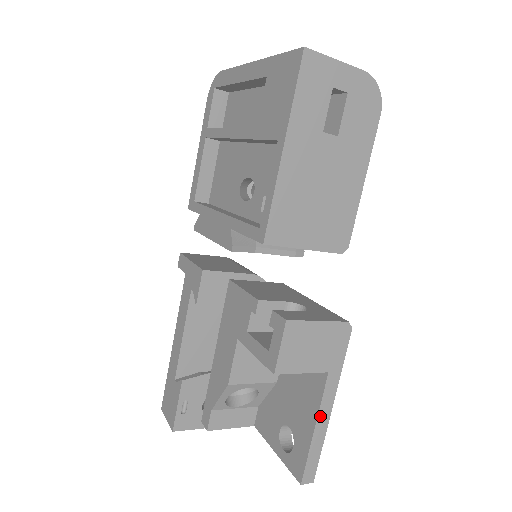
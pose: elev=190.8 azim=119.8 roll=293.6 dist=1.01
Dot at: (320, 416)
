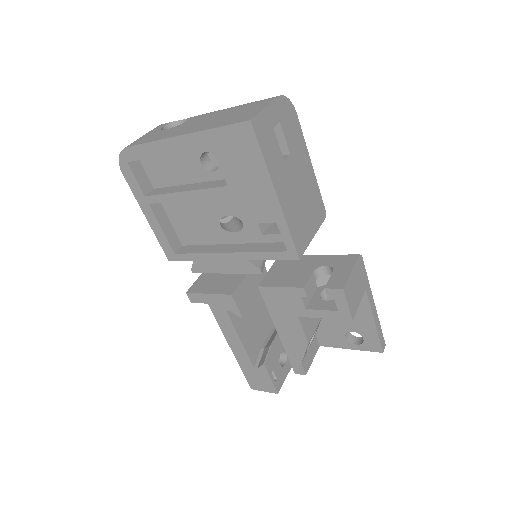
Dot at: (373, 313)
